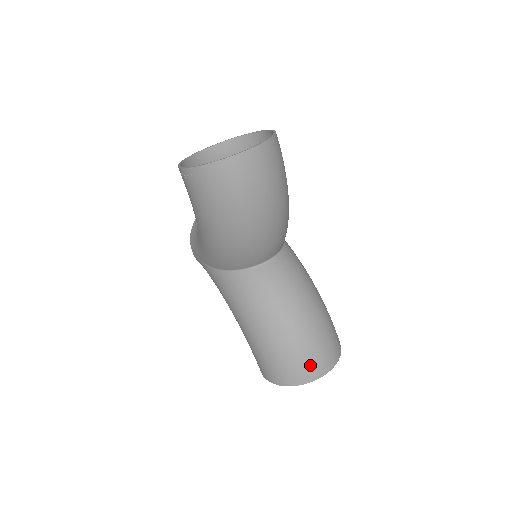
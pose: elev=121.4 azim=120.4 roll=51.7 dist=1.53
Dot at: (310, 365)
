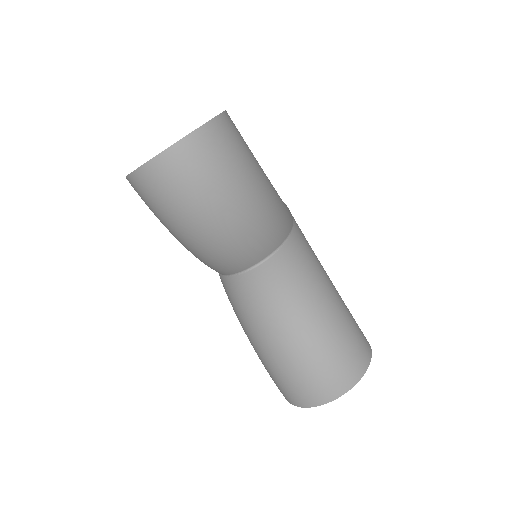
Dot at: (317, 385)
